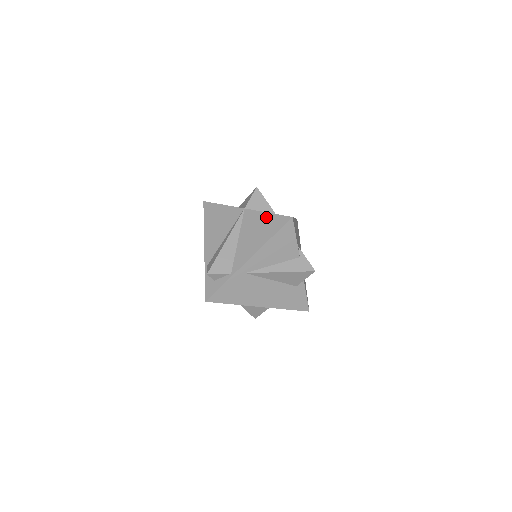
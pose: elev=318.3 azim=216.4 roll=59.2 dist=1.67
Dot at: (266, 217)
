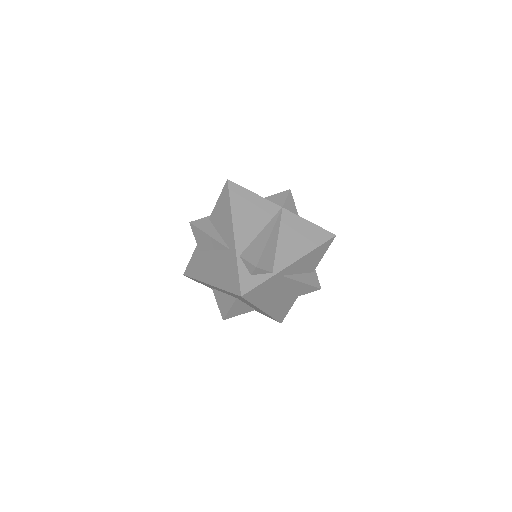
Dot at: (309, 225)
